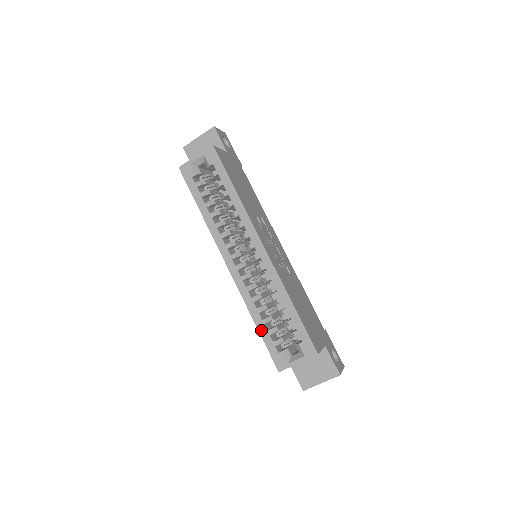
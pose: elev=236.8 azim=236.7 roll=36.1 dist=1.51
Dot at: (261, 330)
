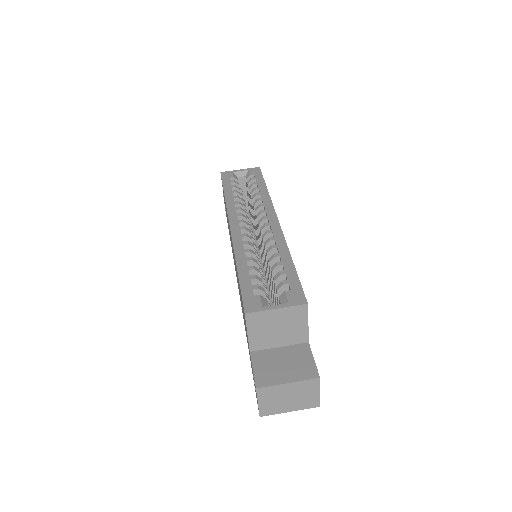
Dot at: (242, 274)
